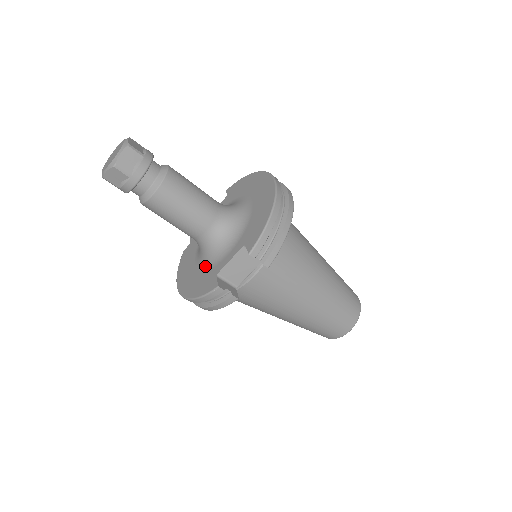
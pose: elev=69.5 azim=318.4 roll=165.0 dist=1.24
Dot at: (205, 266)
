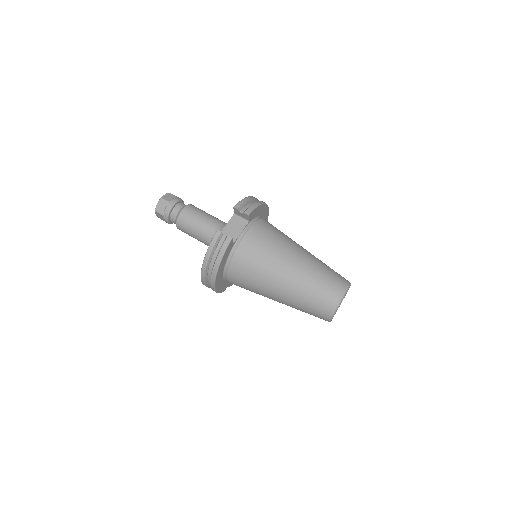
Dot at: occluded
